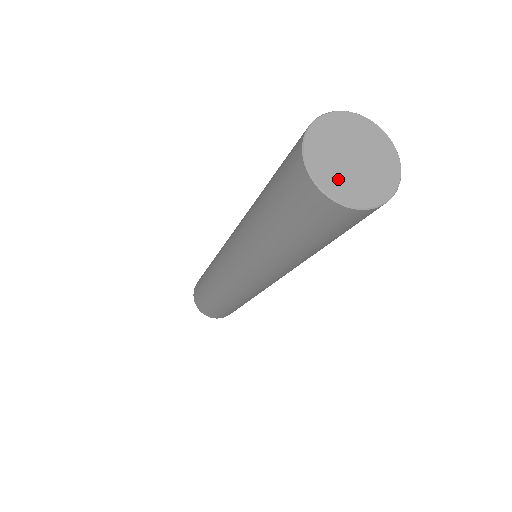
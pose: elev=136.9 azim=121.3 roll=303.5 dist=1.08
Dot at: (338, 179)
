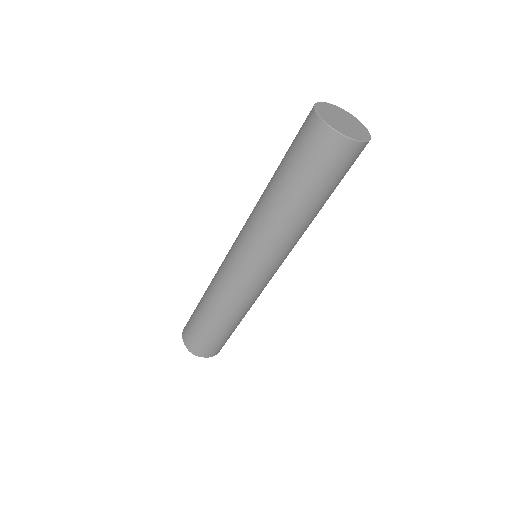
Dot at: (352, 132)
